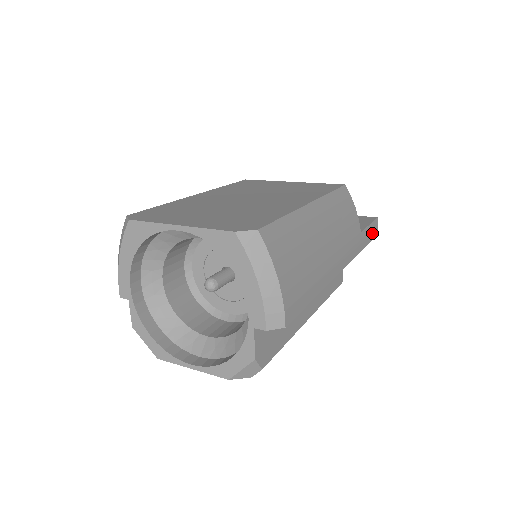
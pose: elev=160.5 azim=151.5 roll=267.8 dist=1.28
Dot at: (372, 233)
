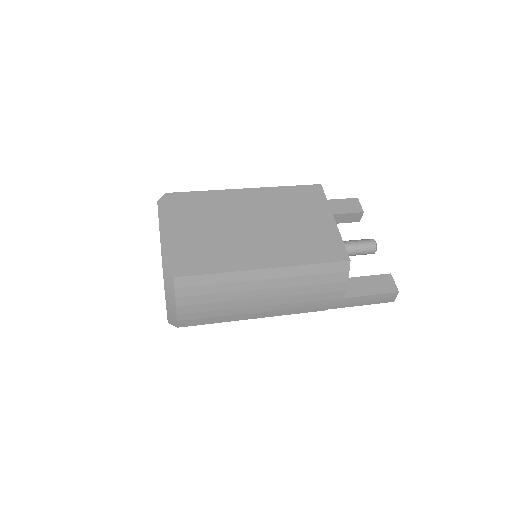
Dot at: (375, 300)
